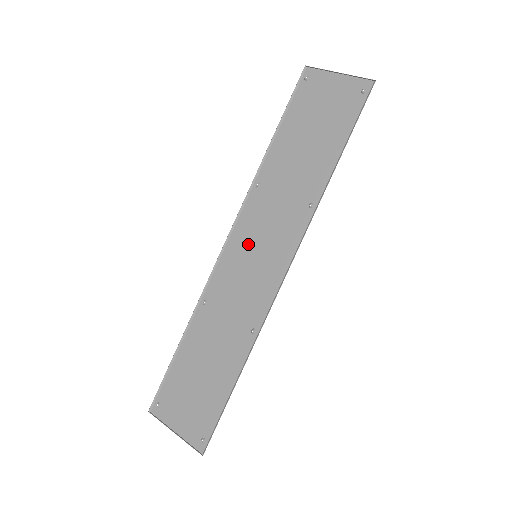
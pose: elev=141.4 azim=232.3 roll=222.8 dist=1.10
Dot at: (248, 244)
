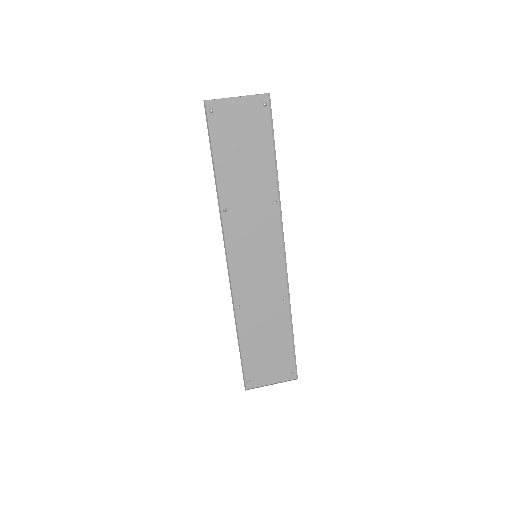
Dot at: (245, 252)
